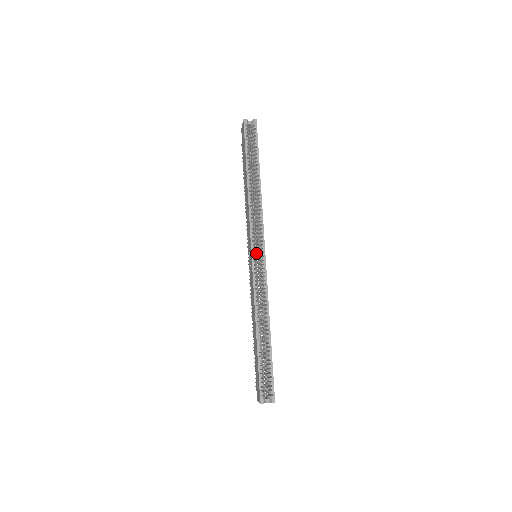
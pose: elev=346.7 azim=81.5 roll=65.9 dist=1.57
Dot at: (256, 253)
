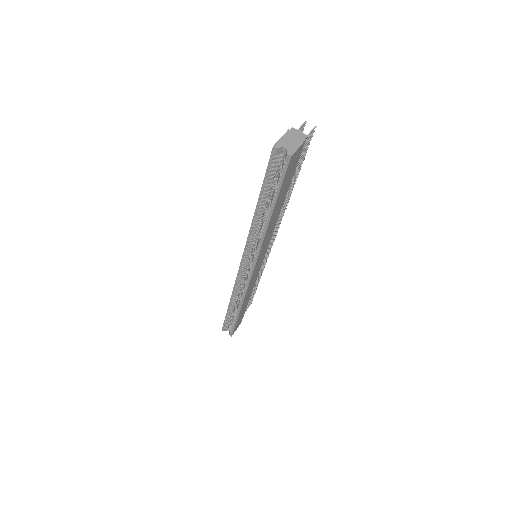
Dot at: (274, 236)
